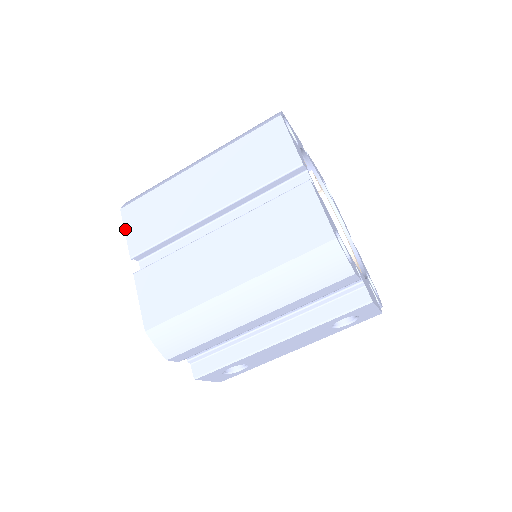
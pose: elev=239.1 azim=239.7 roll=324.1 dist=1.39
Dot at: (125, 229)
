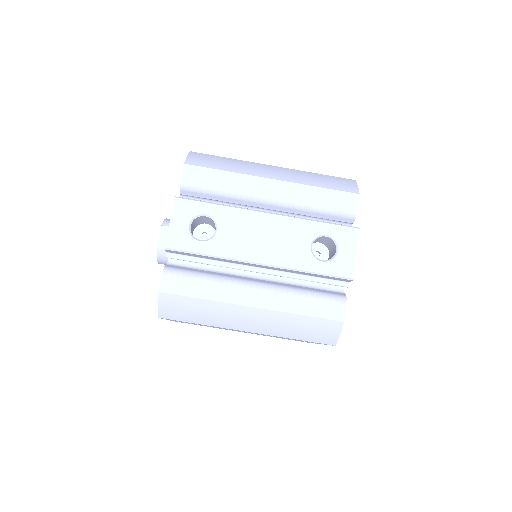
Dot at: occluded
